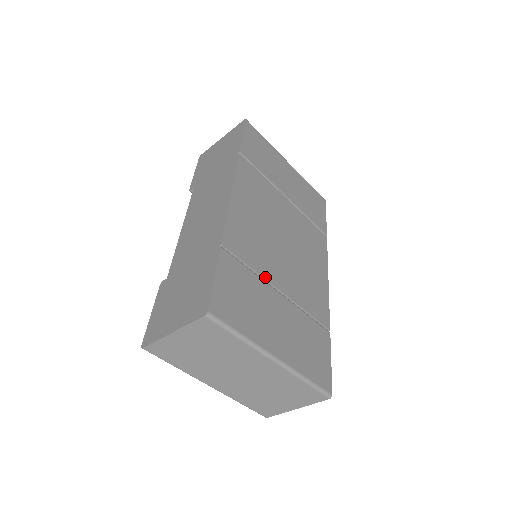
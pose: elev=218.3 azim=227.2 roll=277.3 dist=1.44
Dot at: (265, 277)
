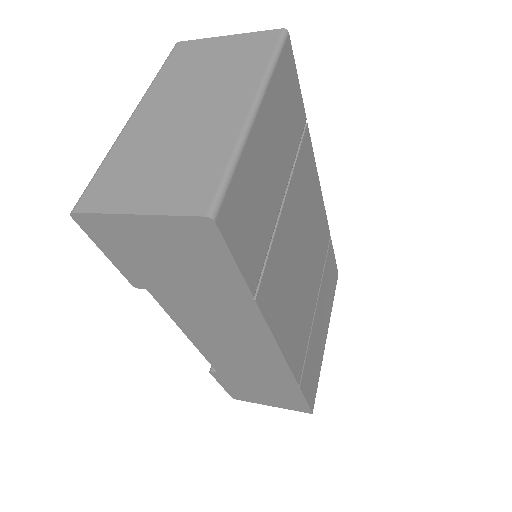
Dot at: (311, 324)
